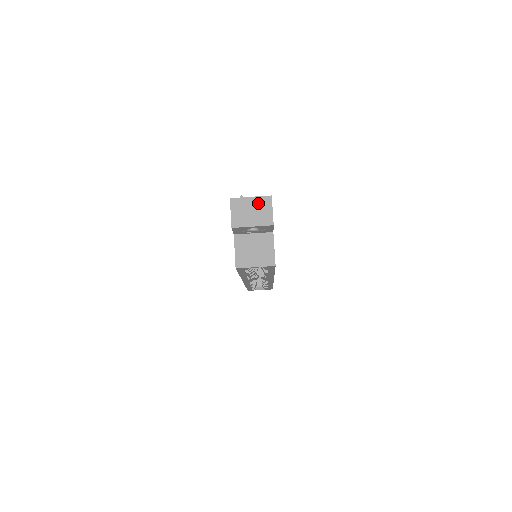
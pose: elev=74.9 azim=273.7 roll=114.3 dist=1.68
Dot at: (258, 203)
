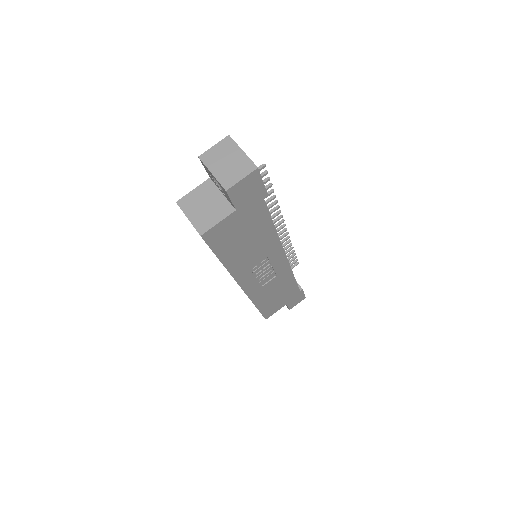
Dot at: (241, 161)
